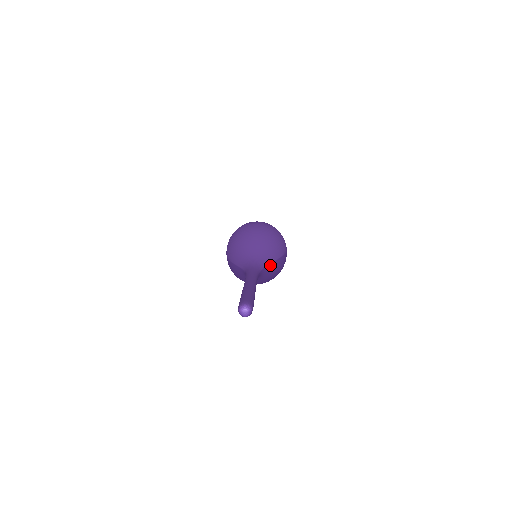
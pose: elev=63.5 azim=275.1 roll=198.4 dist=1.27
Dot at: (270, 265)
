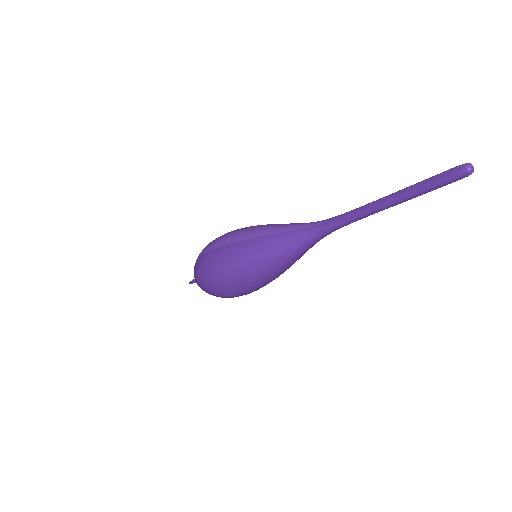
Dot at: occluded
